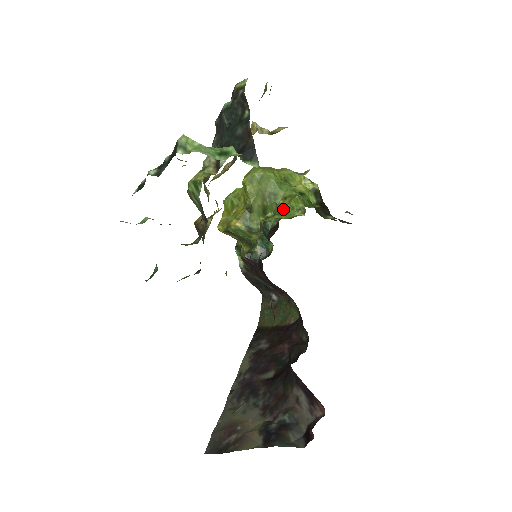
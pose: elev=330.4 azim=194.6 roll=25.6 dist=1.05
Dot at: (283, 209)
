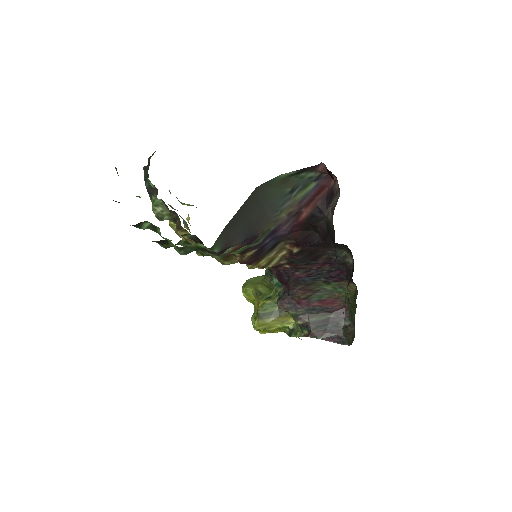
Dot at: occluded
